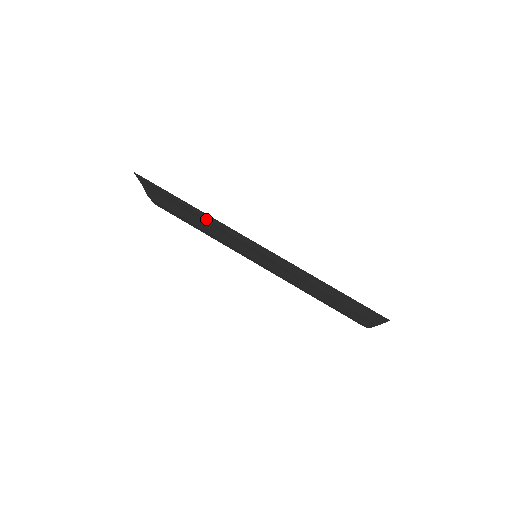
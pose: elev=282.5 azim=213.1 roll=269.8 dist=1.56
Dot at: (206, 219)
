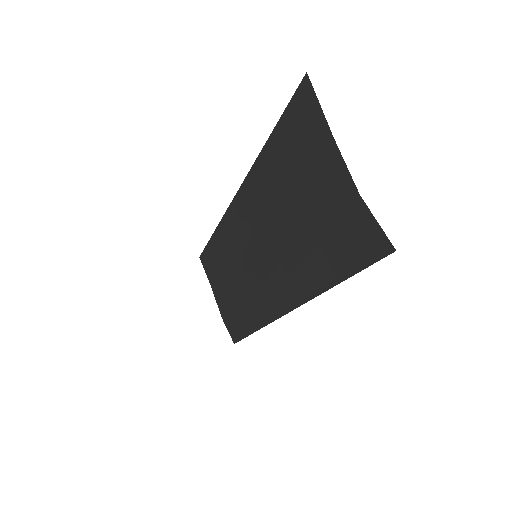
Dot at: (223, 245)
